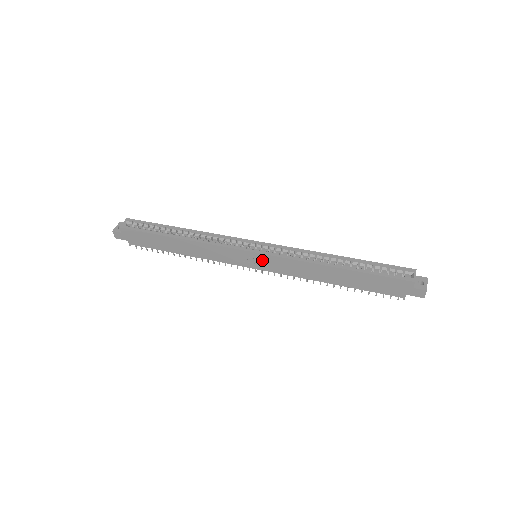
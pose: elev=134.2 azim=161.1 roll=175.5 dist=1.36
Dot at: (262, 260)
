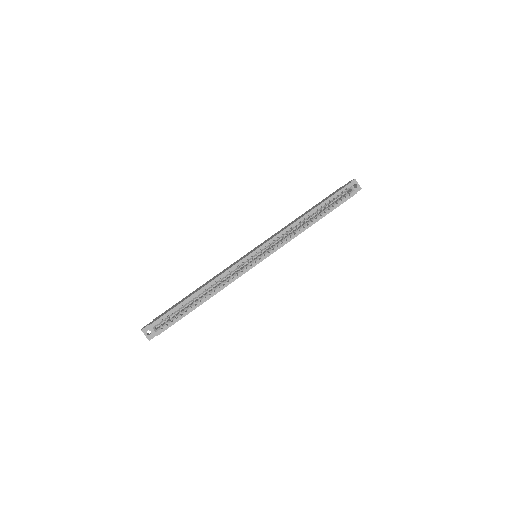
Dot at: occluded
